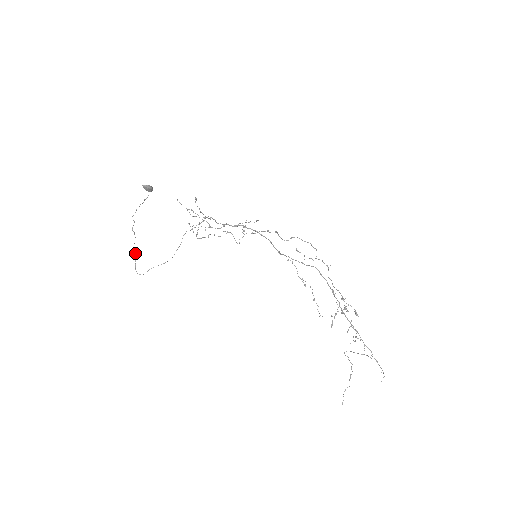
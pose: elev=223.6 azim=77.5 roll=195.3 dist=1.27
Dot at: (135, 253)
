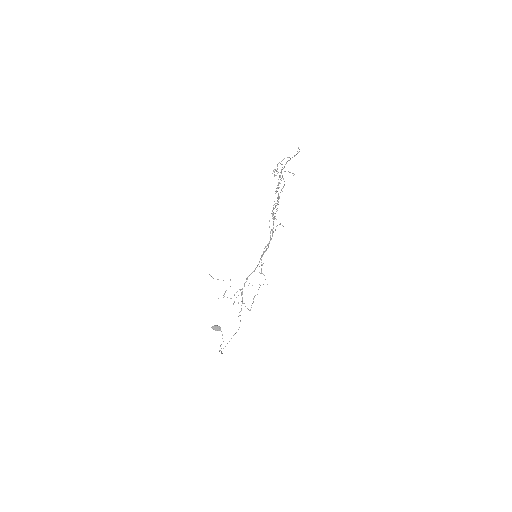
Dot at: occluded
